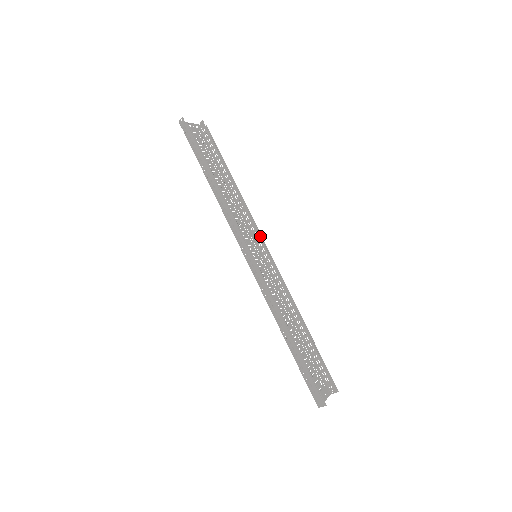
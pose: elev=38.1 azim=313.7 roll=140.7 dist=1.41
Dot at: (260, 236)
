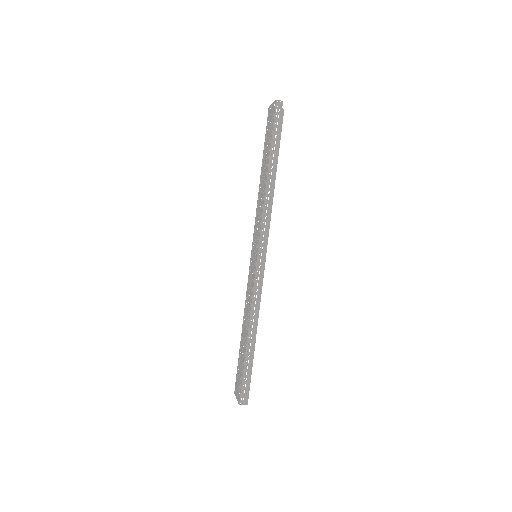
Dot at: occluded
